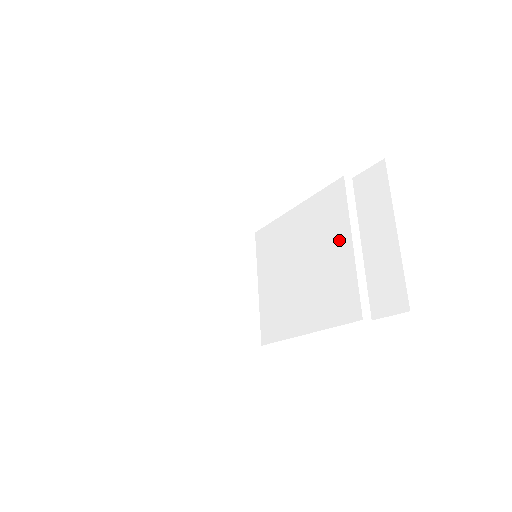
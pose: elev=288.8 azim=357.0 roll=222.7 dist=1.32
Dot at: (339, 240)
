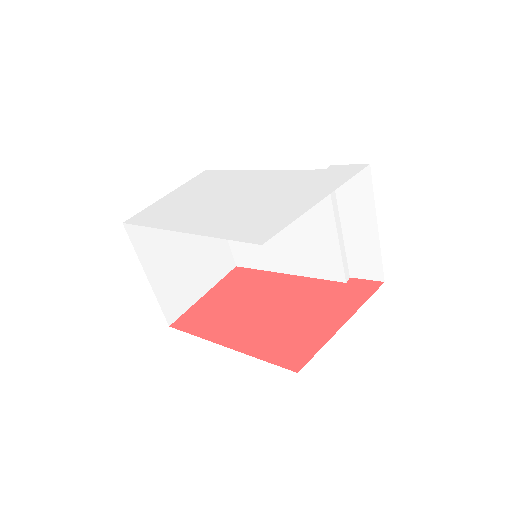
Dot at: (321, 222)
